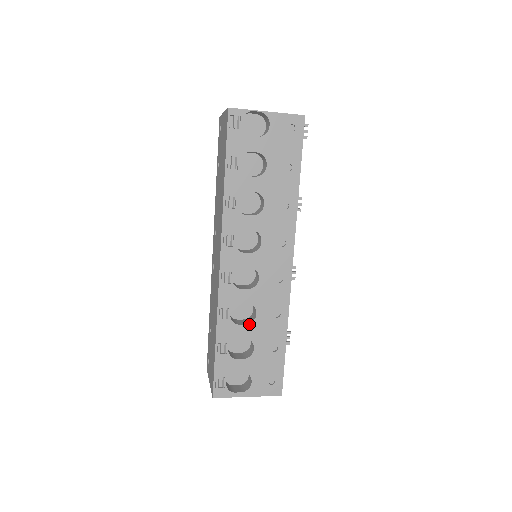
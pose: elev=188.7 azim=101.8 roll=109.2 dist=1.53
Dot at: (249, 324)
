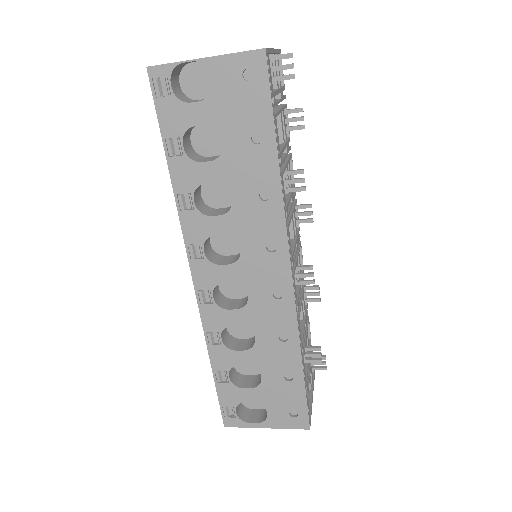
Dot at: (248, 350)
